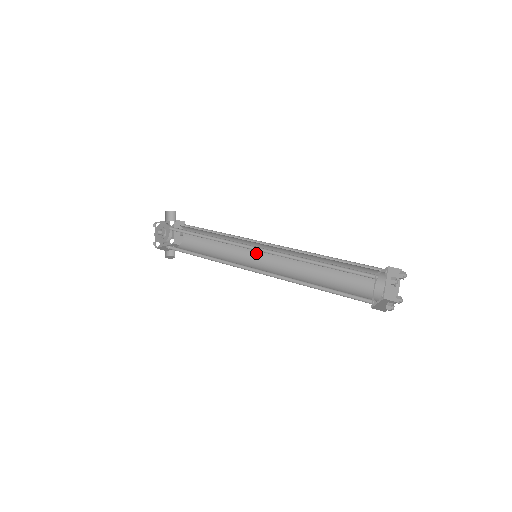
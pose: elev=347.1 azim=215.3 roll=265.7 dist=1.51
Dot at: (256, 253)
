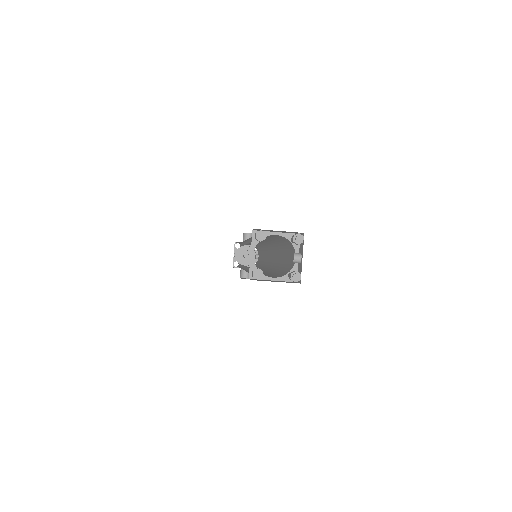
Dot at: (269, 258)
